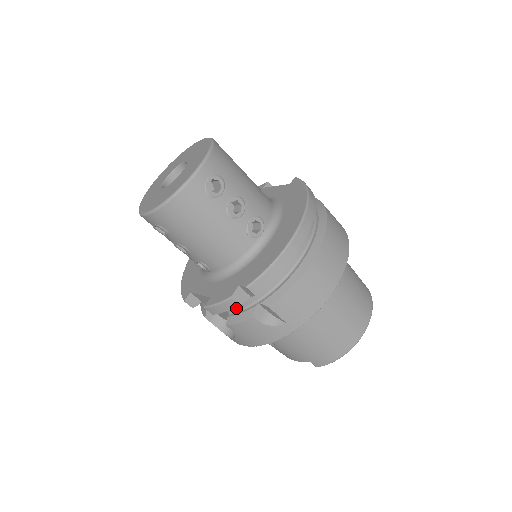
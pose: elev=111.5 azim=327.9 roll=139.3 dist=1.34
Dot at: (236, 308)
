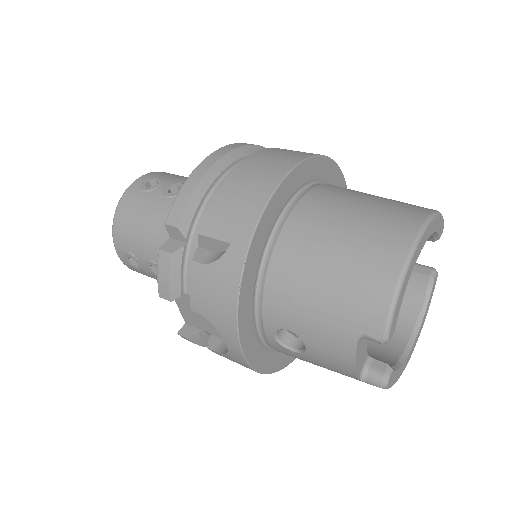
Dot at: occluded
